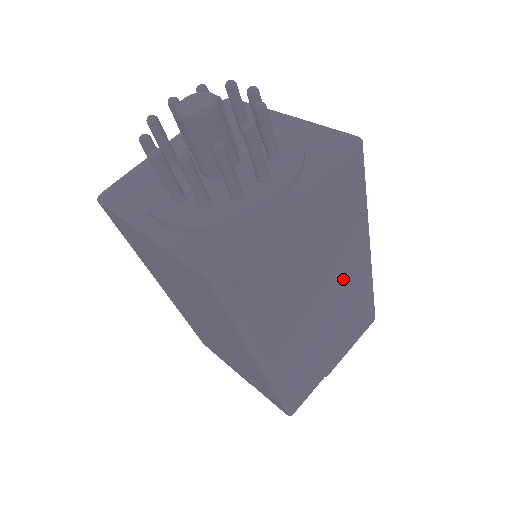
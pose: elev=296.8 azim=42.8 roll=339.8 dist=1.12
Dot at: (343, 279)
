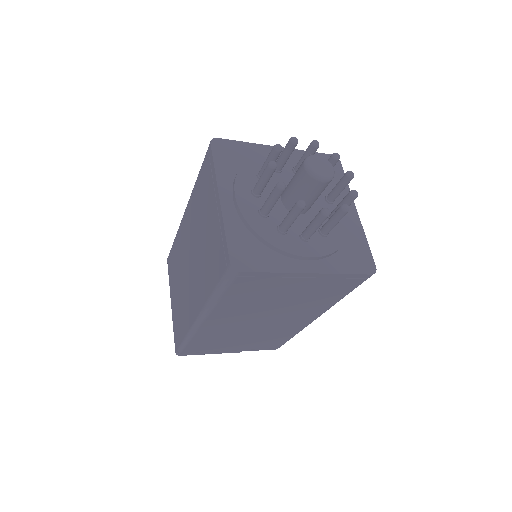
Dot at: occluded
